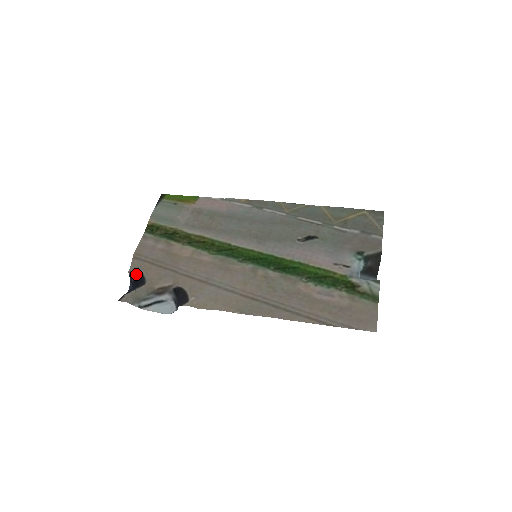
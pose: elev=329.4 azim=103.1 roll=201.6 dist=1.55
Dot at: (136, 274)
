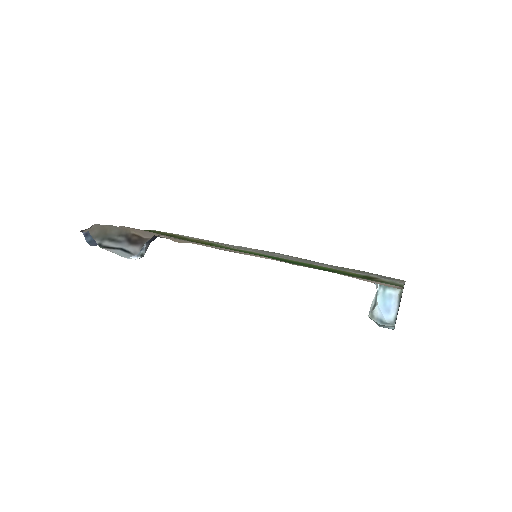
Dot at: occluded
